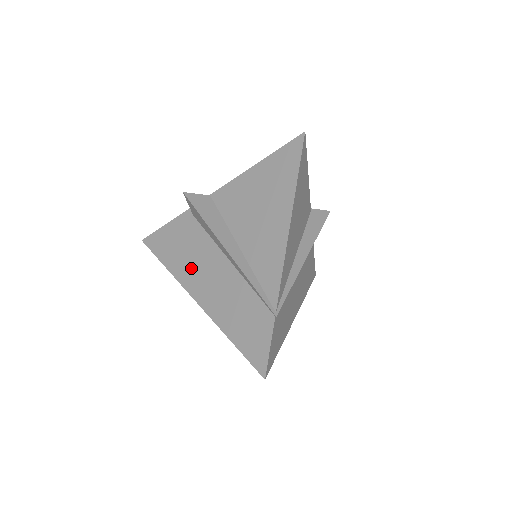
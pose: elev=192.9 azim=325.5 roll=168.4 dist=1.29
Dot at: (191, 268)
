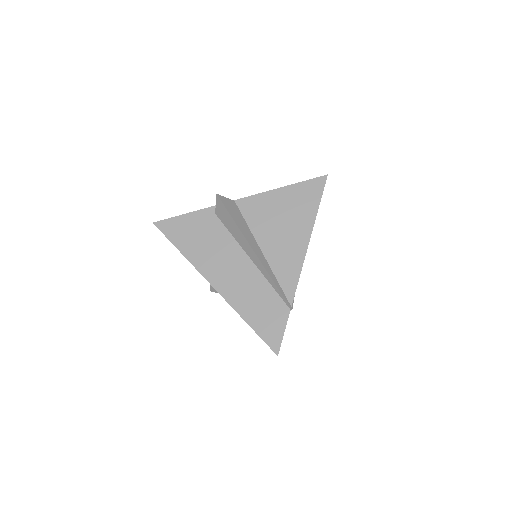
Dot at: (210, 258)
